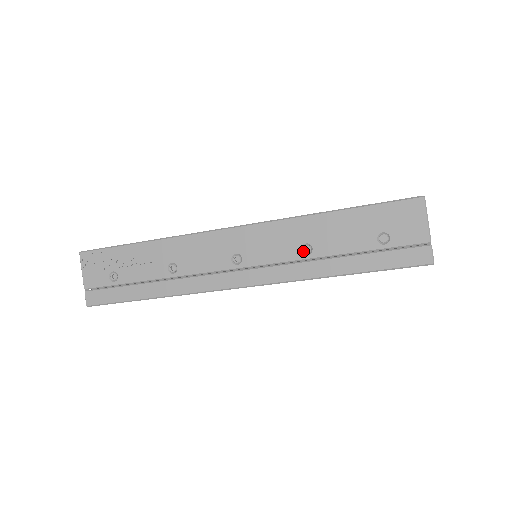
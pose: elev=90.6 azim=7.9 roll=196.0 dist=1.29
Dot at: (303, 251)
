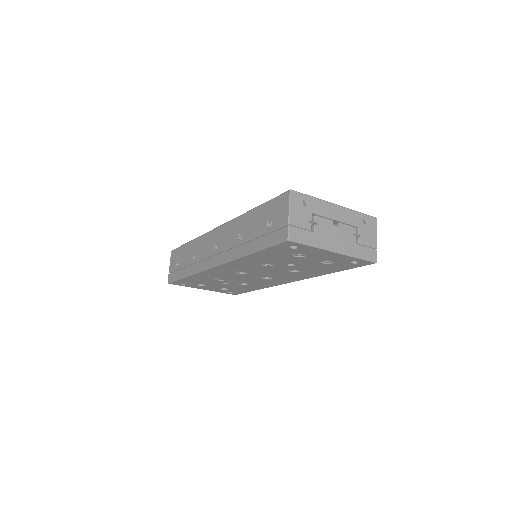
Dot at: (238, 238)
